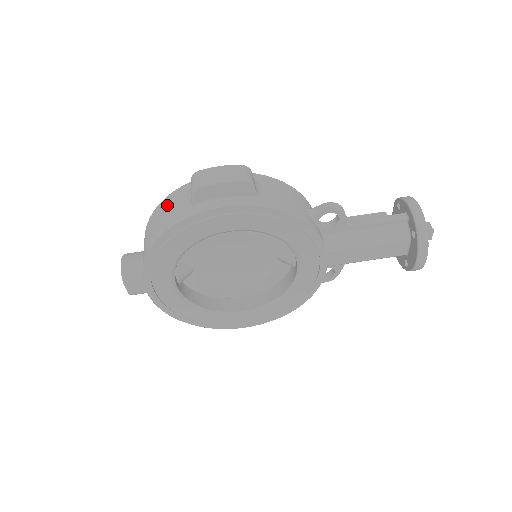
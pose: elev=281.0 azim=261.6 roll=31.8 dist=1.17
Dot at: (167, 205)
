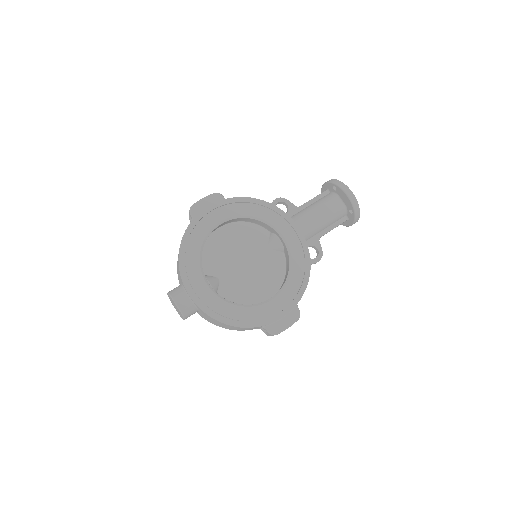
Dot at: occluded
